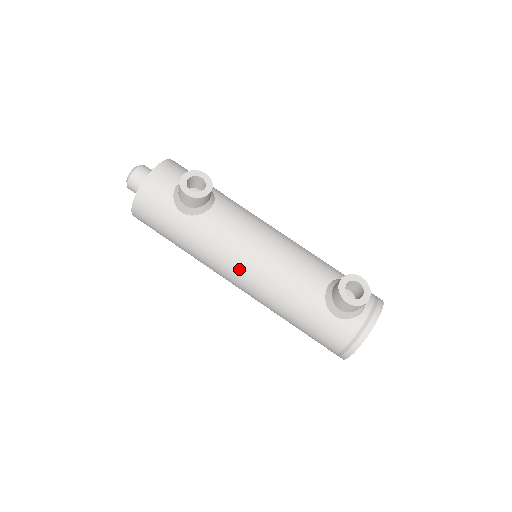
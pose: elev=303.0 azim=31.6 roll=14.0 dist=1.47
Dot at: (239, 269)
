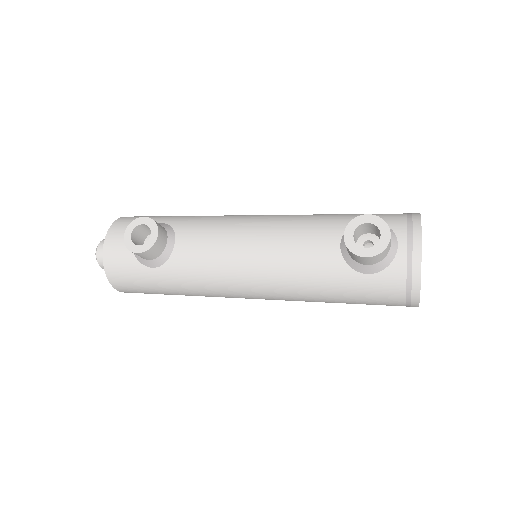
Dot at: (241, 286)
